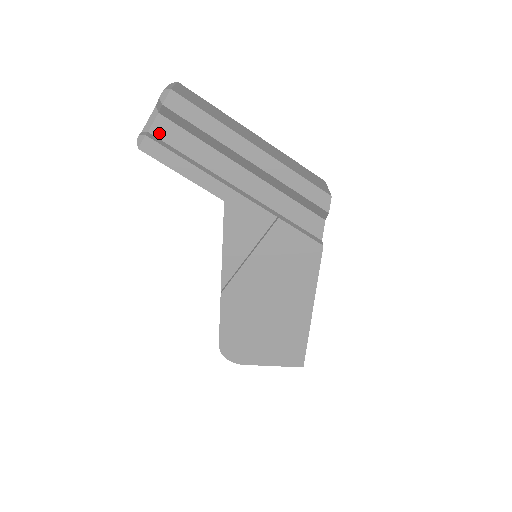
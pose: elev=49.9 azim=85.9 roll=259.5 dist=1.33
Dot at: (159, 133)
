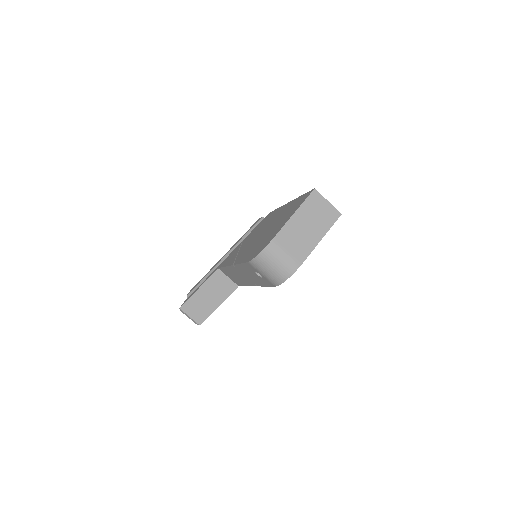
Dot at: occluded
